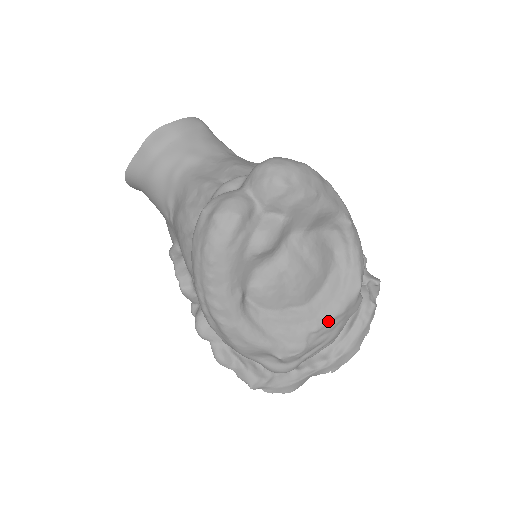
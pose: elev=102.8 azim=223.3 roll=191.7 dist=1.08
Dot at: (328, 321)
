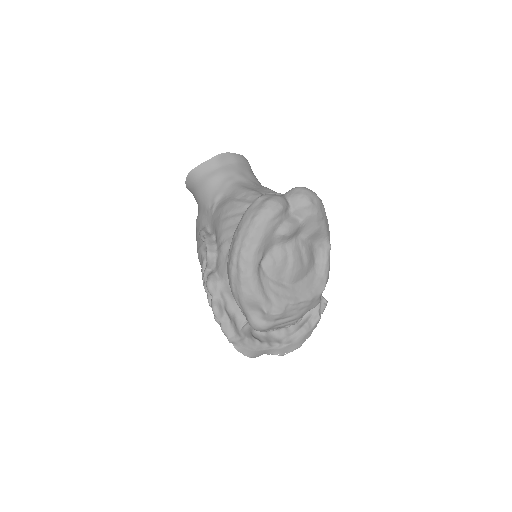
Dot at: (301, 301)
